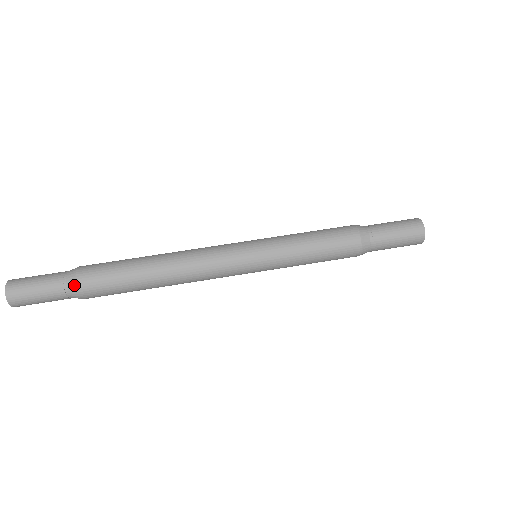
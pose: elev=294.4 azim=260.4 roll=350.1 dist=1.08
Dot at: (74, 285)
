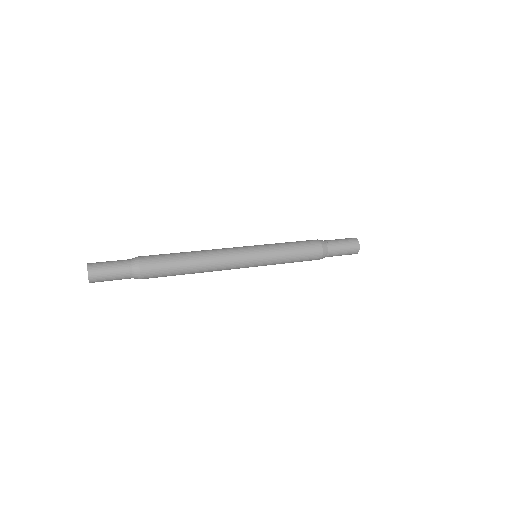
Dot at: (136, 258)
